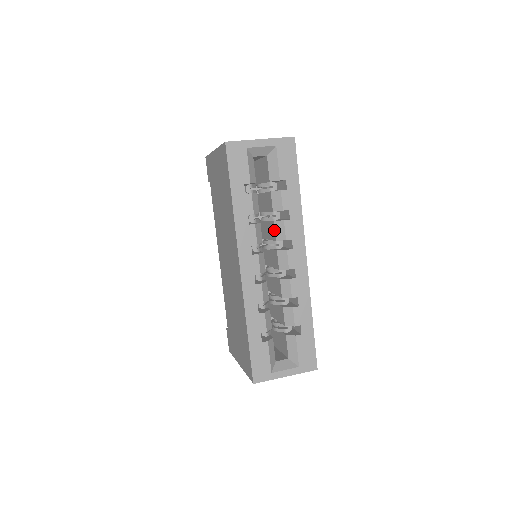
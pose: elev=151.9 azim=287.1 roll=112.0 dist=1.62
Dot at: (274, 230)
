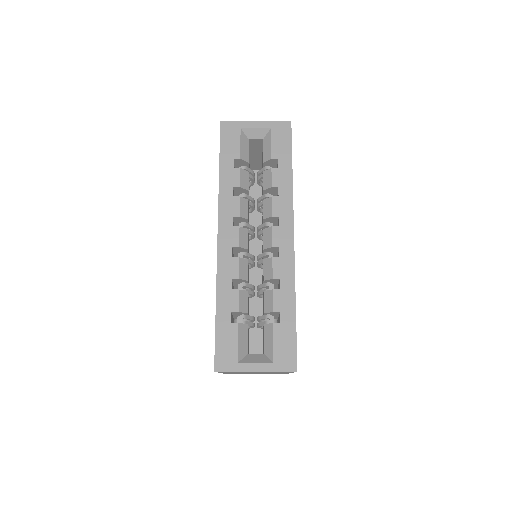
Dot at: (263, 209)
